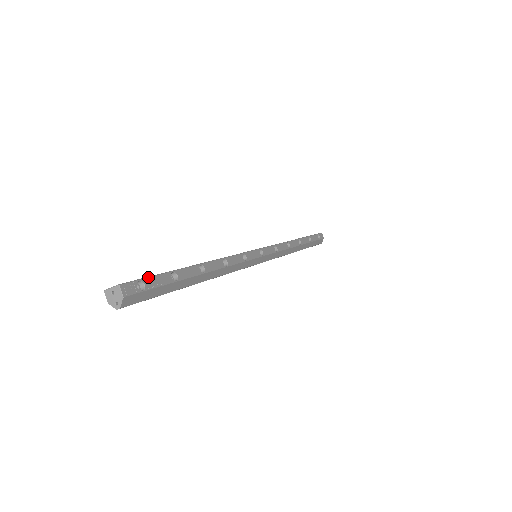
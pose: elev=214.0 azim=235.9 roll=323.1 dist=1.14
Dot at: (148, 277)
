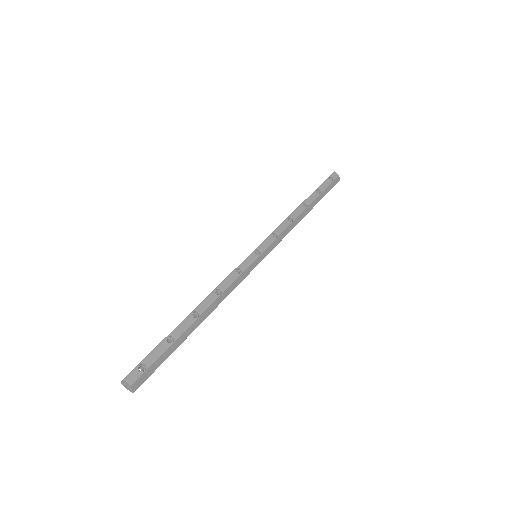
Dot at: (146, 357)
